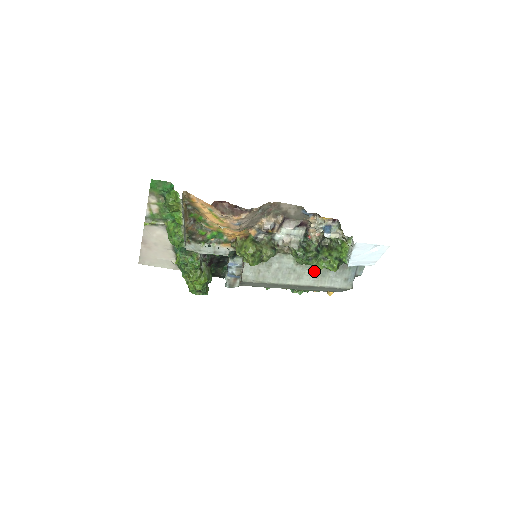
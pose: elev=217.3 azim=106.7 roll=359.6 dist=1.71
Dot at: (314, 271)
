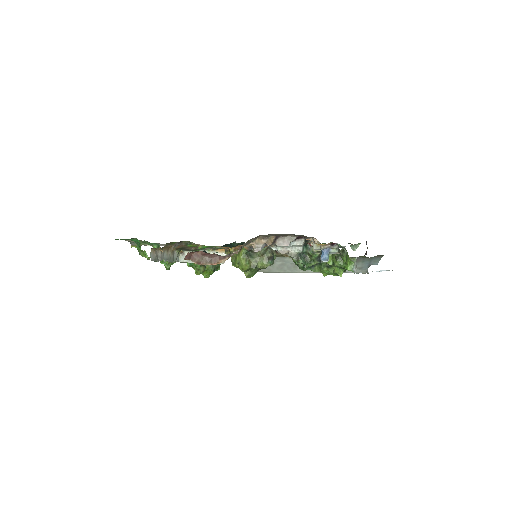
Dot at: occluded
